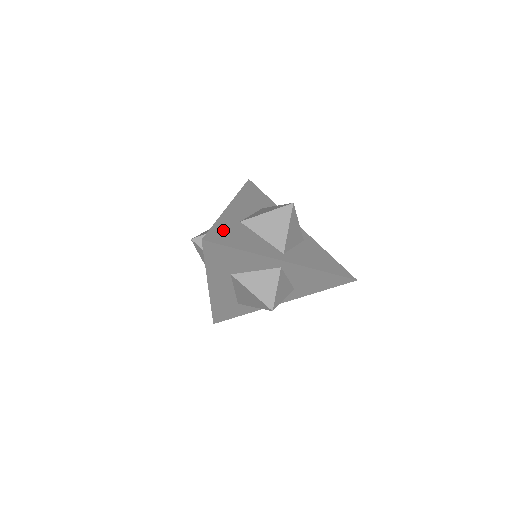
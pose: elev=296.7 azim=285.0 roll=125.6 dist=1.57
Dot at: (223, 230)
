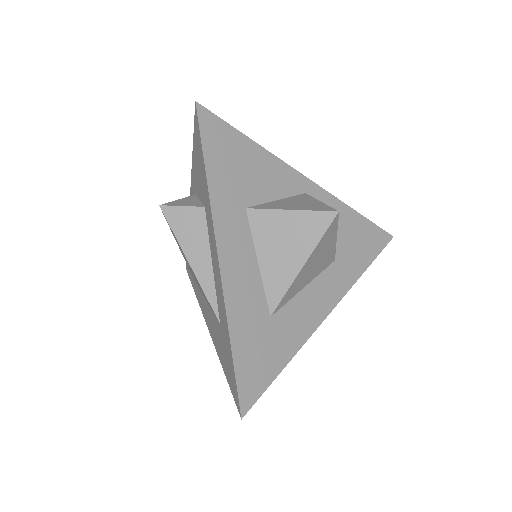
Dot at: occluded
